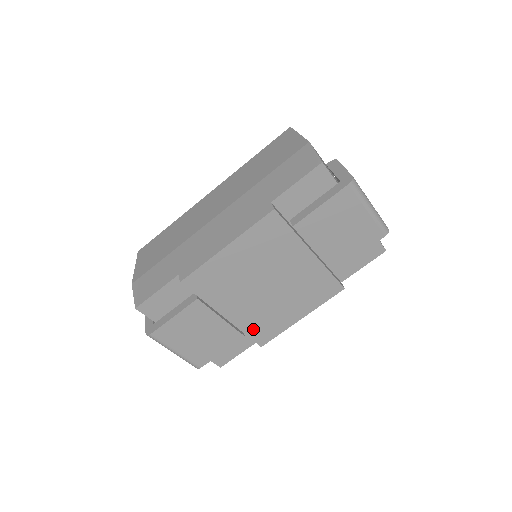
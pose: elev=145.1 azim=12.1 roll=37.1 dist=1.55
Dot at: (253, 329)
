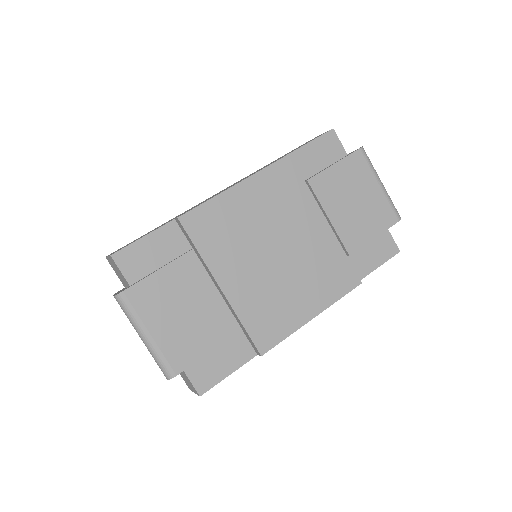
Dot at: (254, 320)
